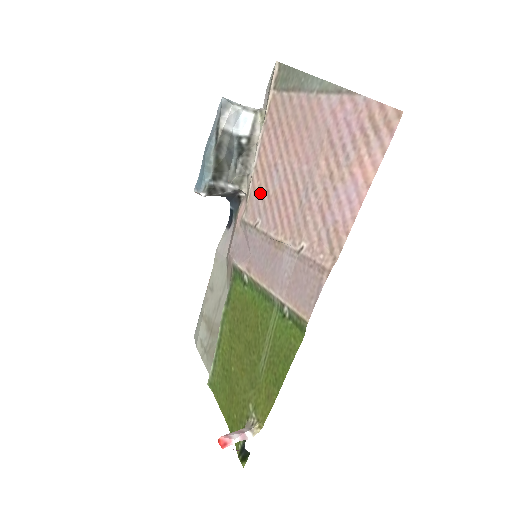
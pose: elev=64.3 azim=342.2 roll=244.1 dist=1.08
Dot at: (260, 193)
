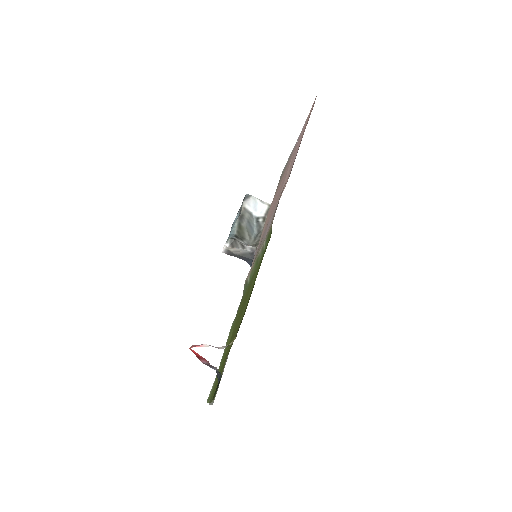
Dot at: occluded
